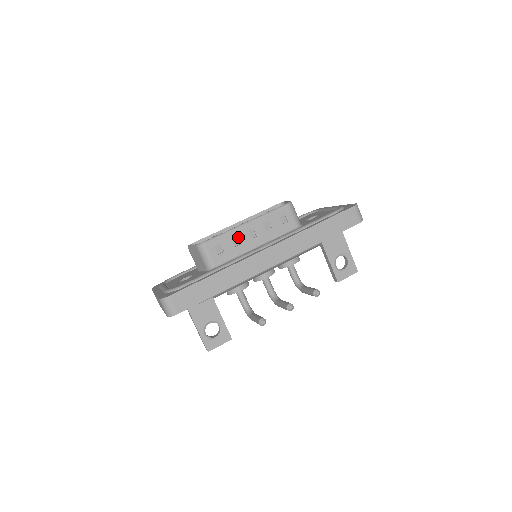
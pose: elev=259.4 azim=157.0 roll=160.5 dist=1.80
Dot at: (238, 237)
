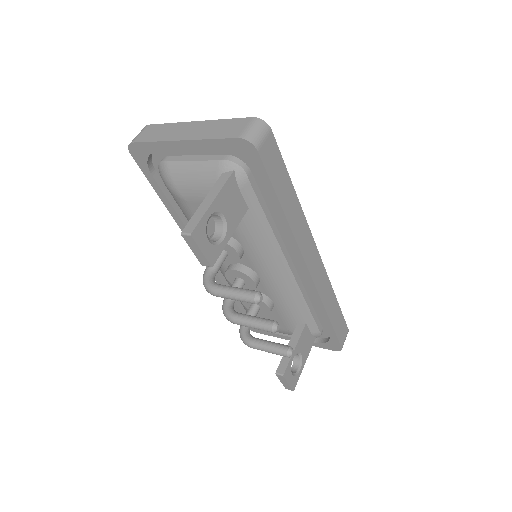
Dot at: occluded
